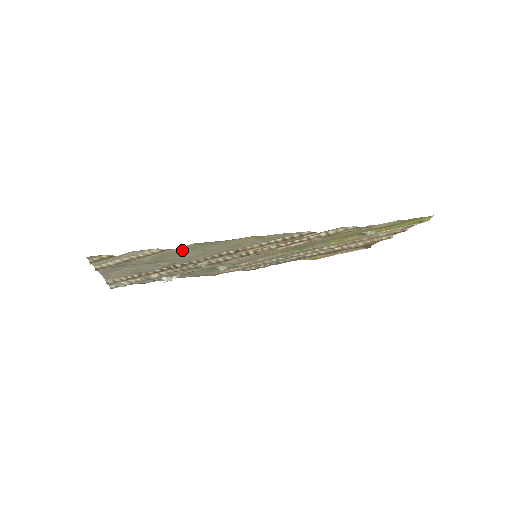
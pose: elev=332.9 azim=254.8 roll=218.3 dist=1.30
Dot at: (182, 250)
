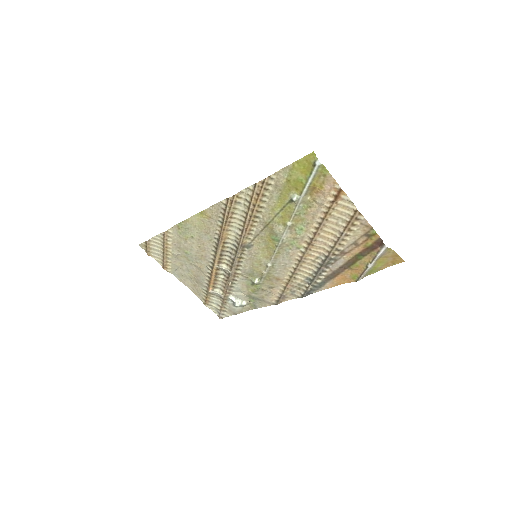
Dot at: (180, 238)
